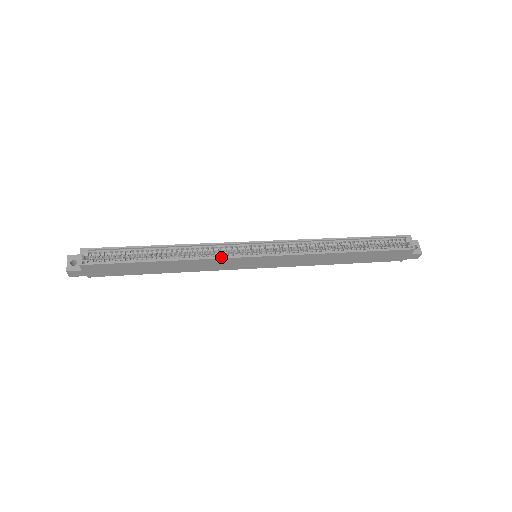
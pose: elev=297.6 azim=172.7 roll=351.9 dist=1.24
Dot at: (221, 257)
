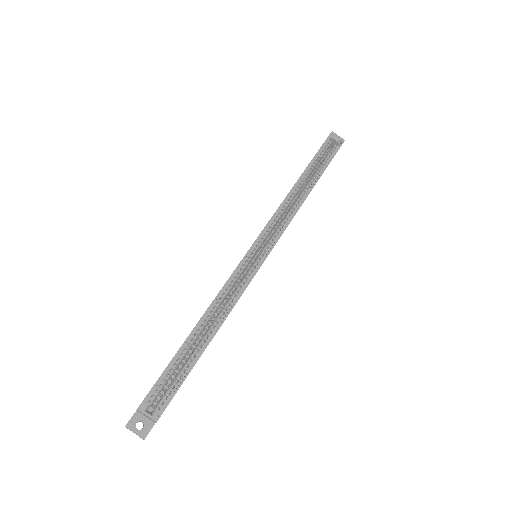
Dot at: (246, 286)
